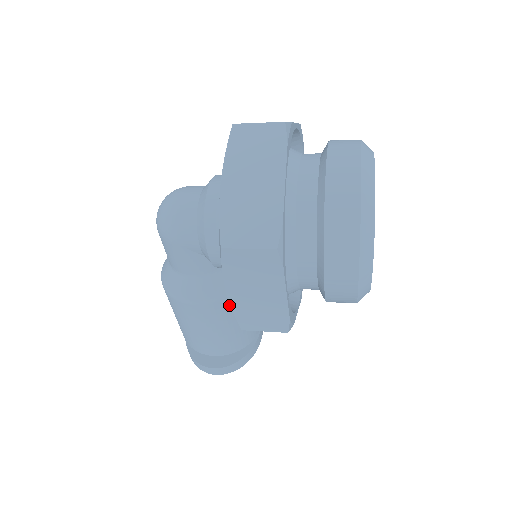
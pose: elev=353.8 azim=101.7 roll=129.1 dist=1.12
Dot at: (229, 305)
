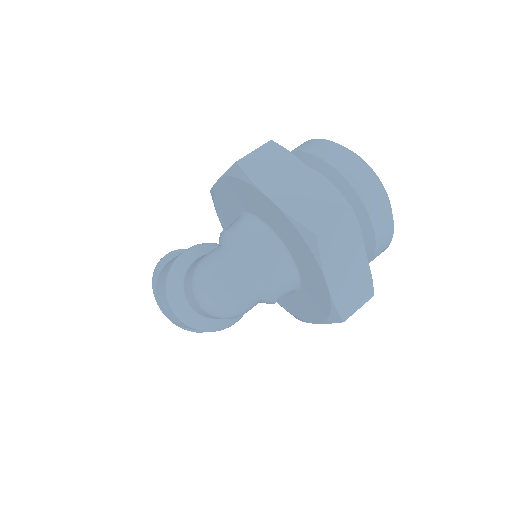
Dot at: occluded
